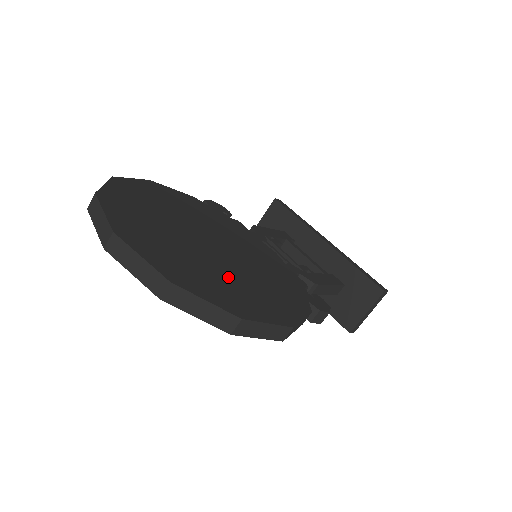
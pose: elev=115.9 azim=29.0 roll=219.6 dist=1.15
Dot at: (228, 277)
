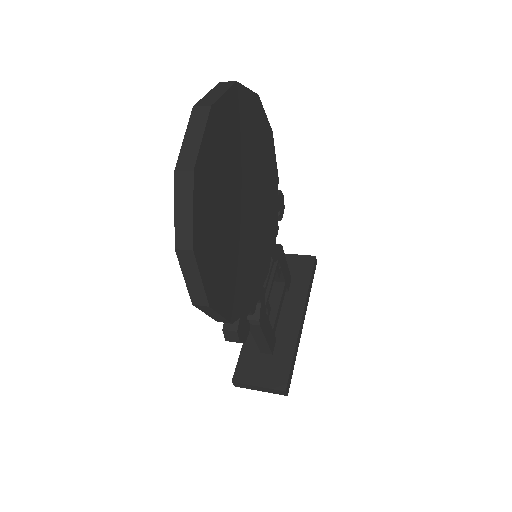
Dot at: (224, 228)
